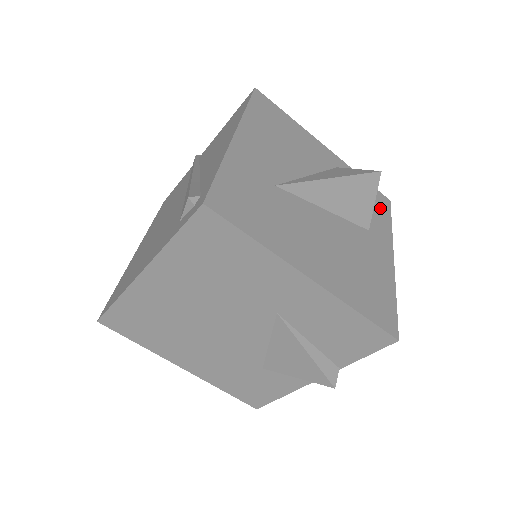
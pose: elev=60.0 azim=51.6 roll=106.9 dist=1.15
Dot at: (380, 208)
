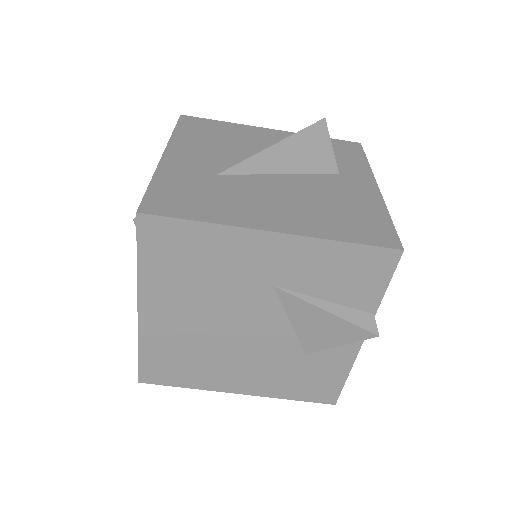
Dot at: (349, 153)
